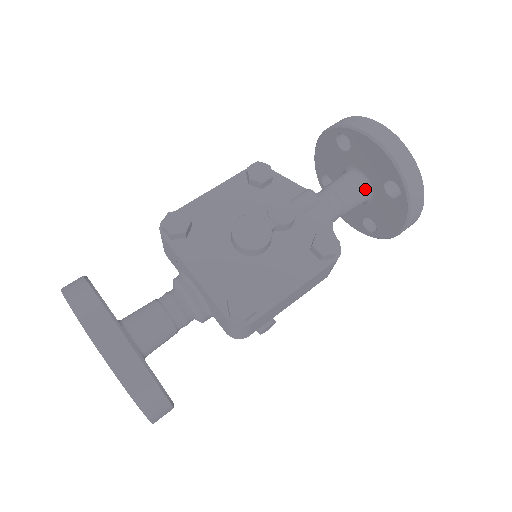
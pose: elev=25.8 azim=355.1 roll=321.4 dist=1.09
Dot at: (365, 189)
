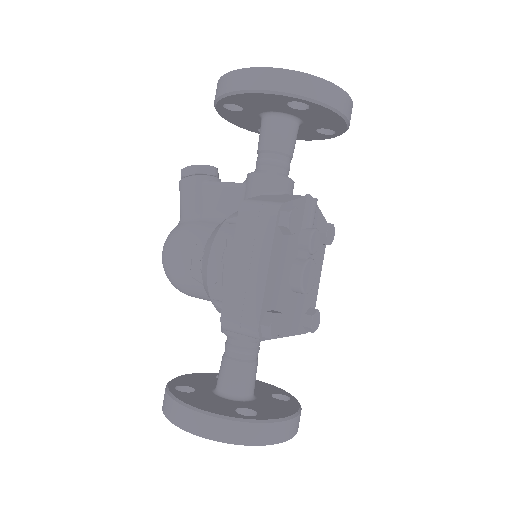
Dot at: occluded
